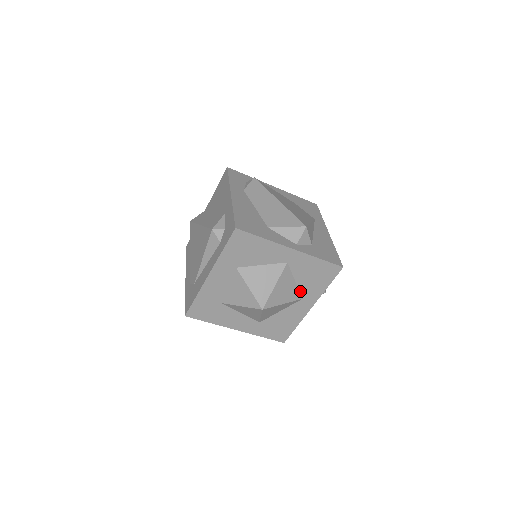
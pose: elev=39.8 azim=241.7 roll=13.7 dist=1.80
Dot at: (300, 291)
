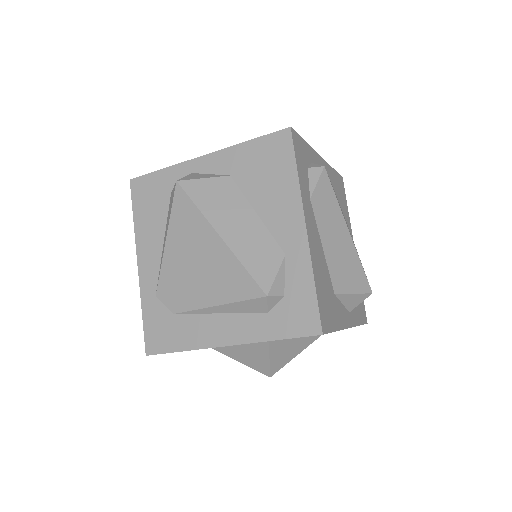
Dot at: occluded
